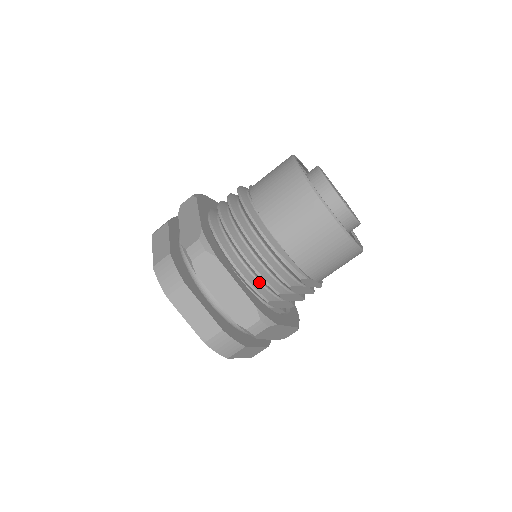
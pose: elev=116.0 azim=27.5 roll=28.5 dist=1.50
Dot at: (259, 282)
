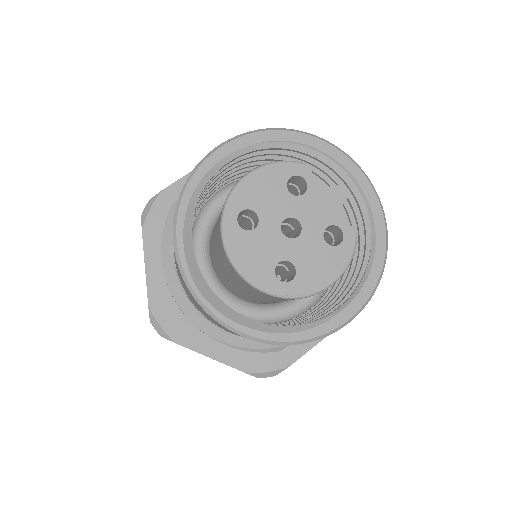
Dot at: occluded
